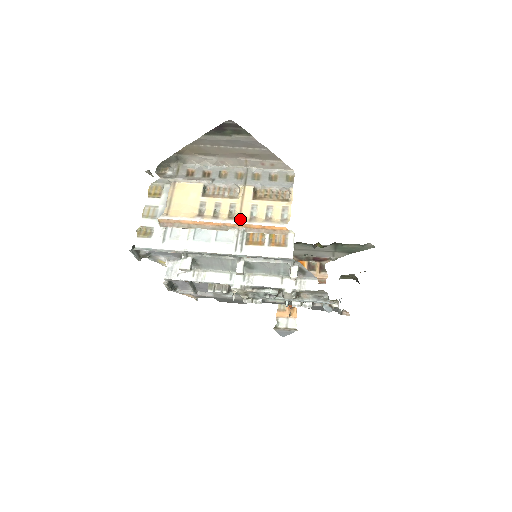
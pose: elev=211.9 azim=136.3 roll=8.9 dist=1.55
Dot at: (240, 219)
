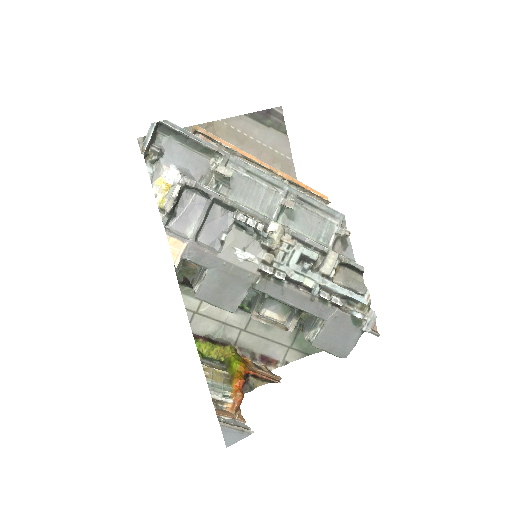
Dot at: occluded
